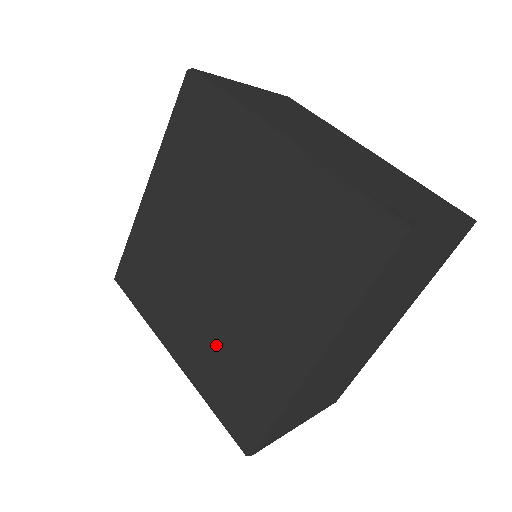
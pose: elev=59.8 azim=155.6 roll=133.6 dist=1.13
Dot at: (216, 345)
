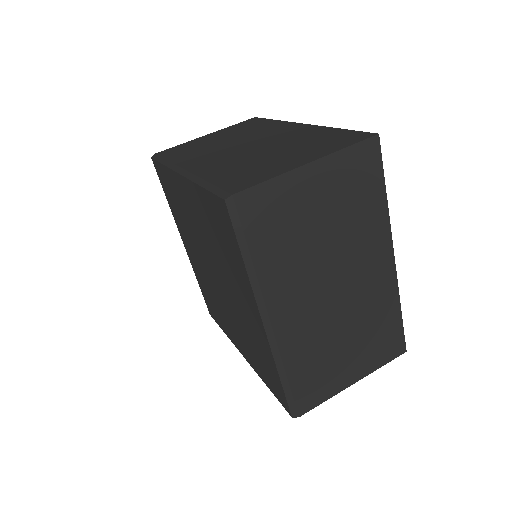
Dot at: (245, 337)
